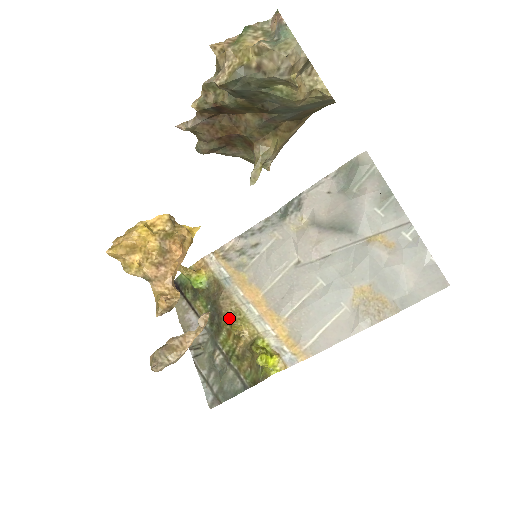
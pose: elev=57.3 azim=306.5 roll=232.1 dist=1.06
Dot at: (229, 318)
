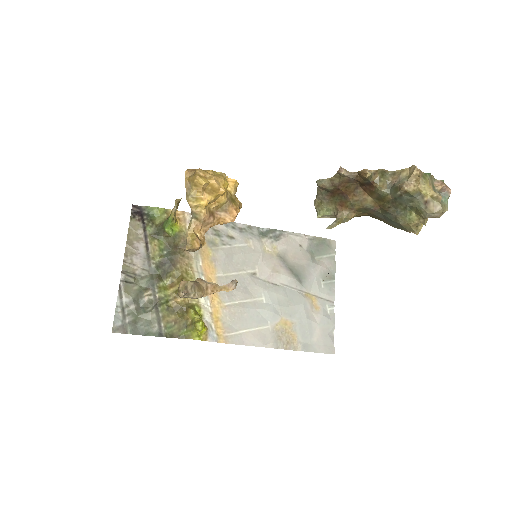
Dot at: (181, 274)
